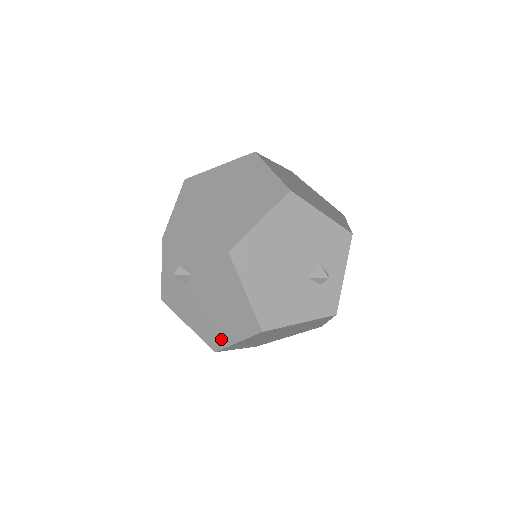
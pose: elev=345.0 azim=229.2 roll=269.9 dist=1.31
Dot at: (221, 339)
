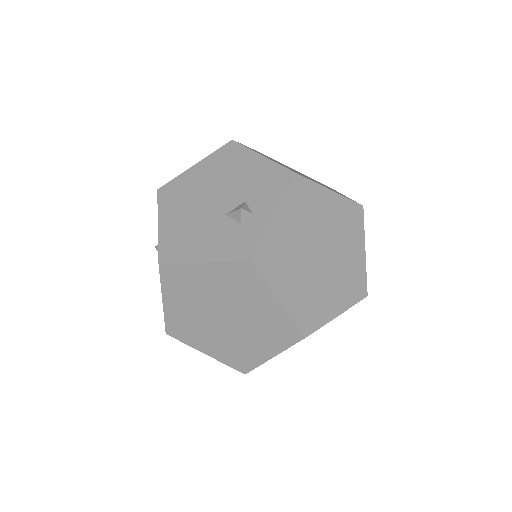
Dot at: occluded
